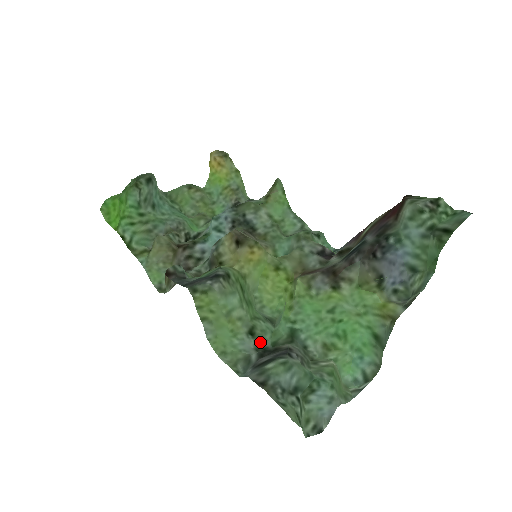
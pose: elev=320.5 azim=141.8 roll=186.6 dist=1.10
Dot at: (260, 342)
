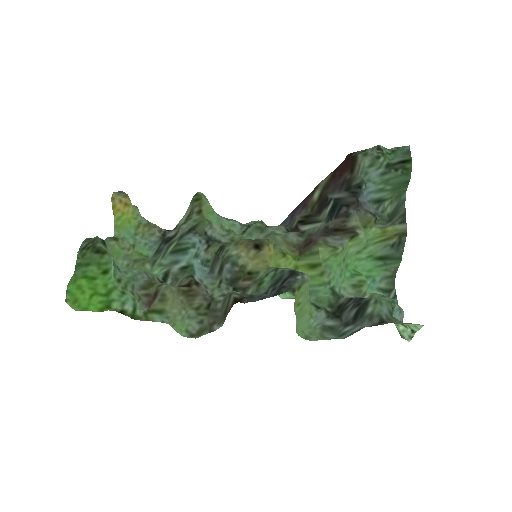
Dot at: (326, 310)
